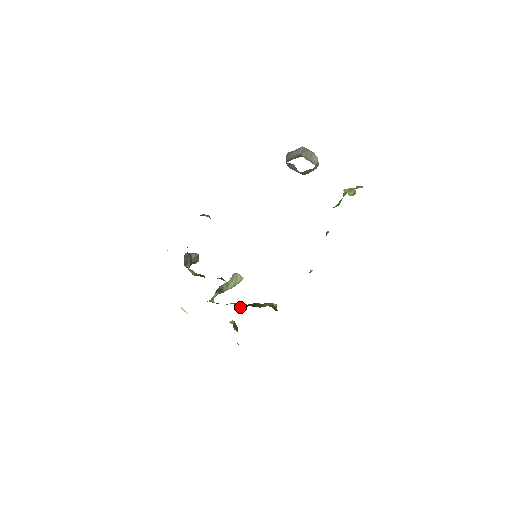
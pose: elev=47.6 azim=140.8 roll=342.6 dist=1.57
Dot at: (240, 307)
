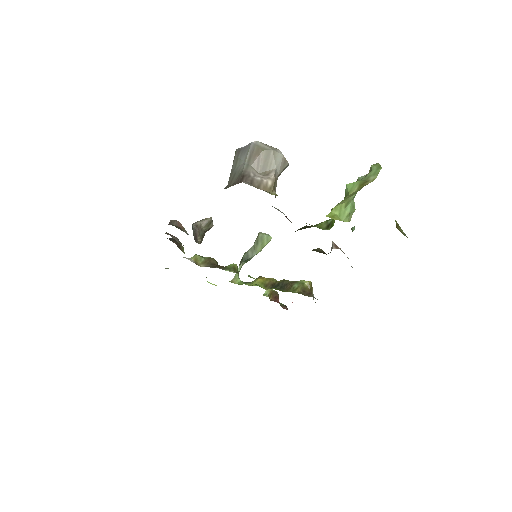
Dot at: (266, 289)
